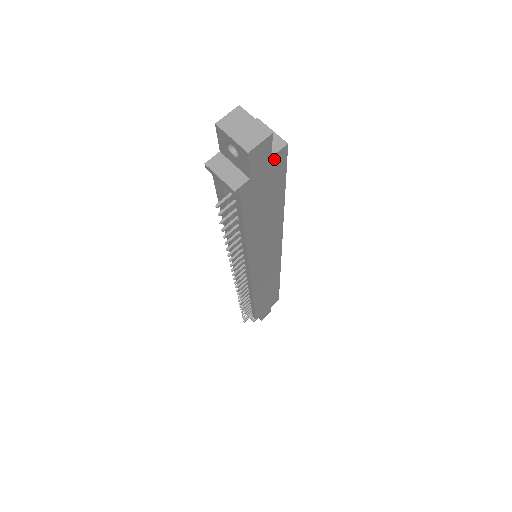
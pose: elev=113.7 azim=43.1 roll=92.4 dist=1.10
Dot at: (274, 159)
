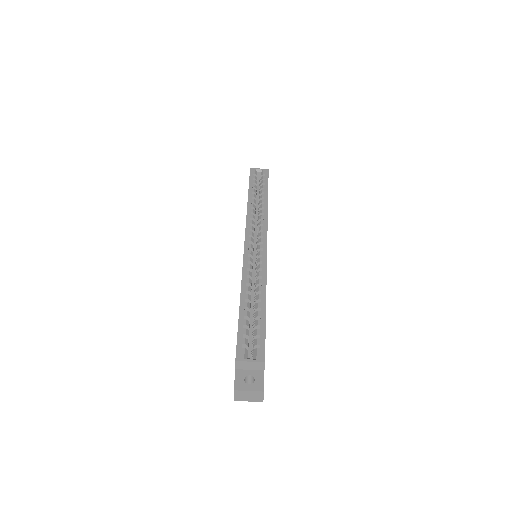
Dot at: occluded
